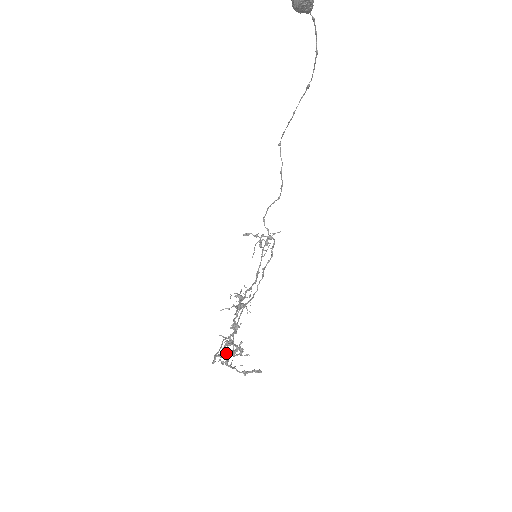
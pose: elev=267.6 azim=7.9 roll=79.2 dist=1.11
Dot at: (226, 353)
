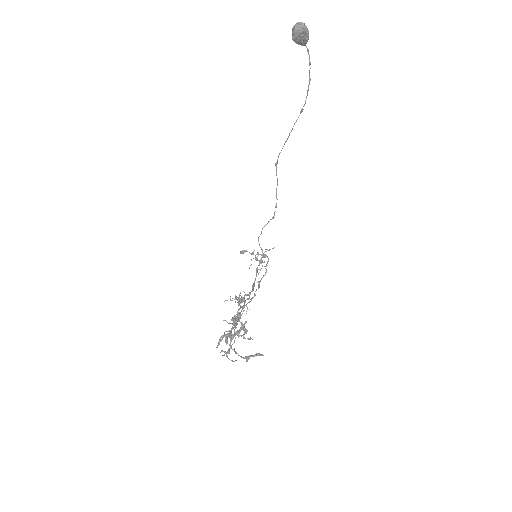
Dot at: (231, 333)
